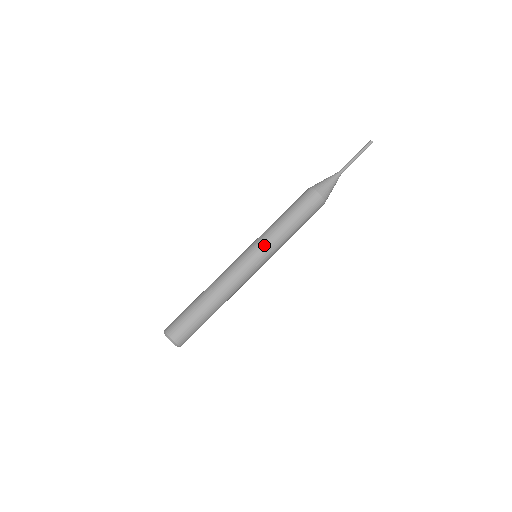
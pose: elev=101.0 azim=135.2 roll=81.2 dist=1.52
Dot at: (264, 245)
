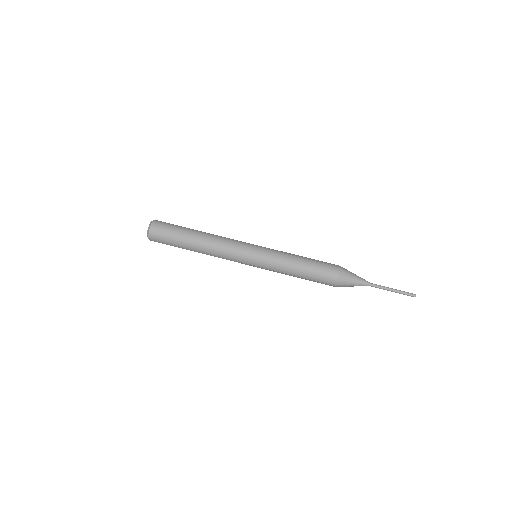
Dot at: (267, 257)
